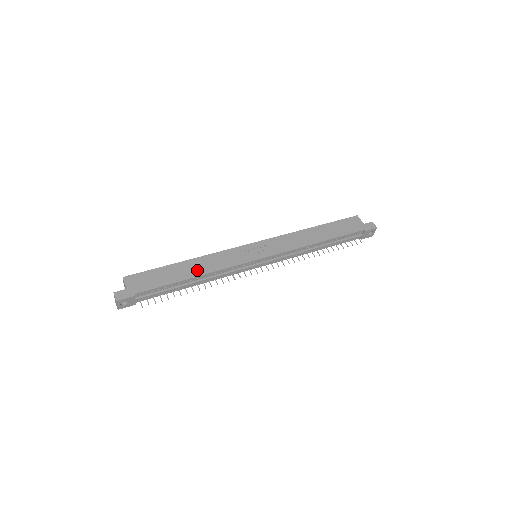
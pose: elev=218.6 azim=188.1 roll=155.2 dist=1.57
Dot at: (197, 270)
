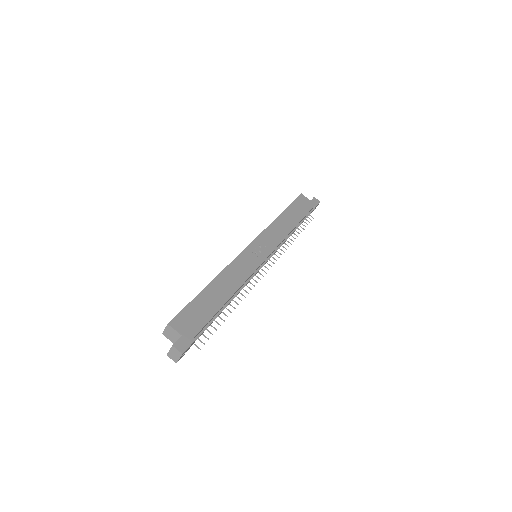
Dot at: (228, 288)
